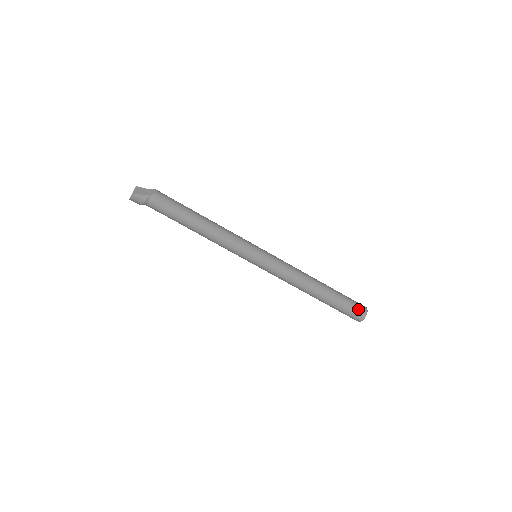
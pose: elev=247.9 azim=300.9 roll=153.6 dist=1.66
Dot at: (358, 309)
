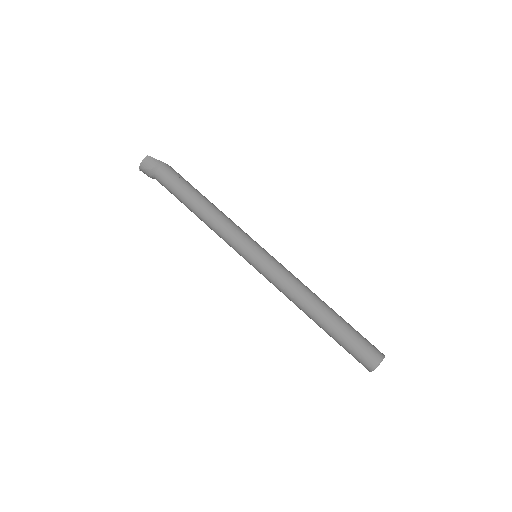
Dot at: (373, 347)
